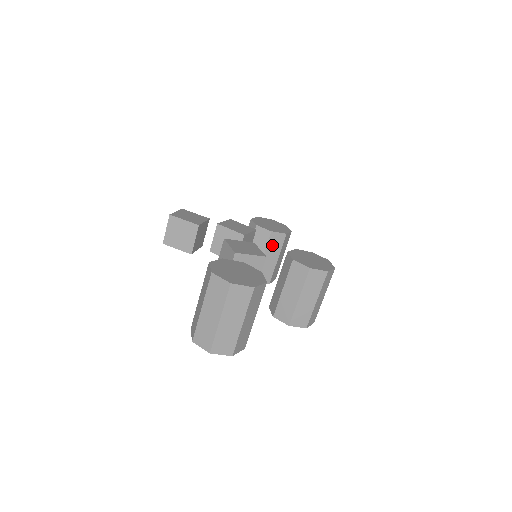
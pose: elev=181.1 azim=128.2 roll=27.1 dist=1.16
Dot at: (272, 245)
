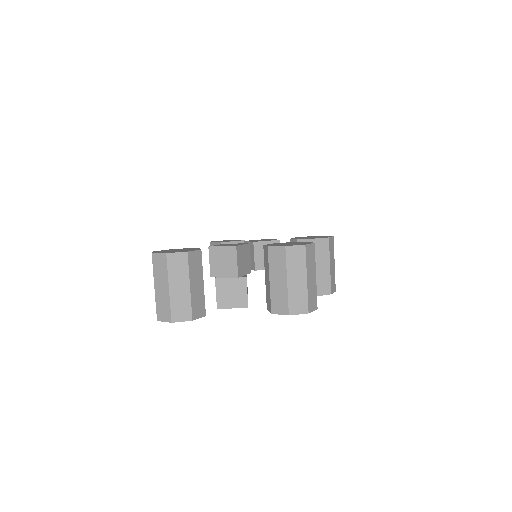
Dot at: occluded
